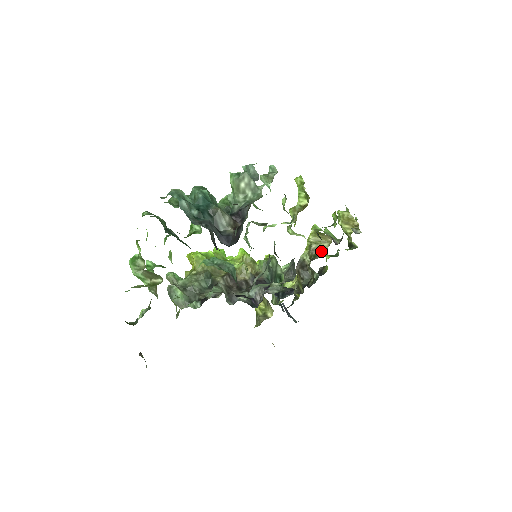
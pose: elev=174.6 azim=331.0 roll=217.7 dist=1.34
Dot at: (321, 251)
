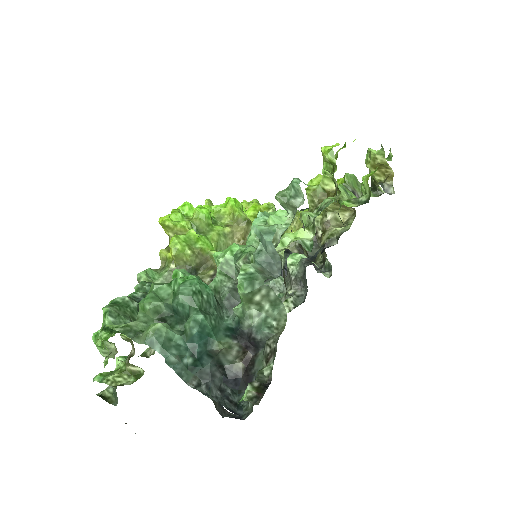
Dot at: (338, 224)
